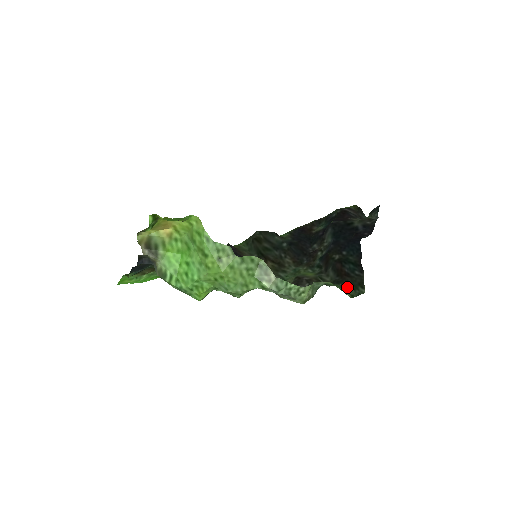
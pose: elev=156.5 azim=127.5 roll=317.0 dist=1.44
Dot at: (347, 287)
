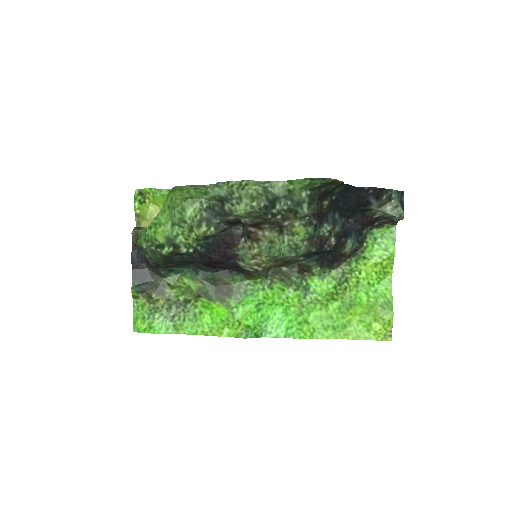
Dot at: (314, 187)
